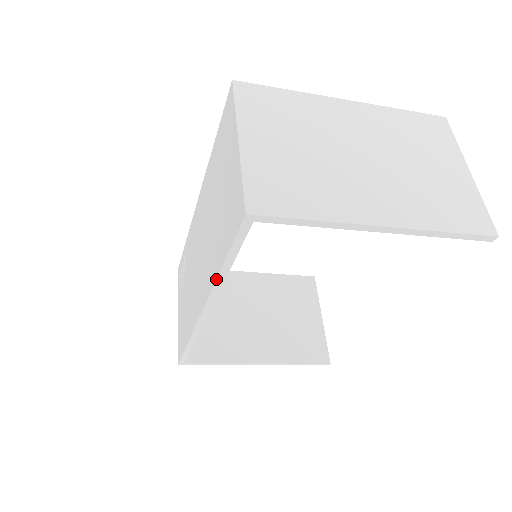
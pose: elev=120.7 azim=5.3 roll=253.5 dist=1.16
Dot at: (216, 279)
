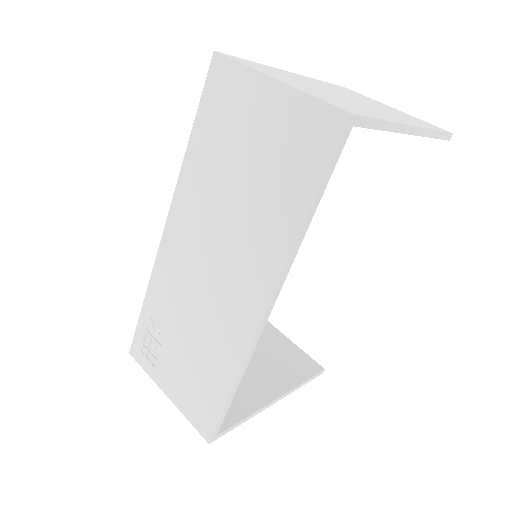
Dot at: (298, 238)
